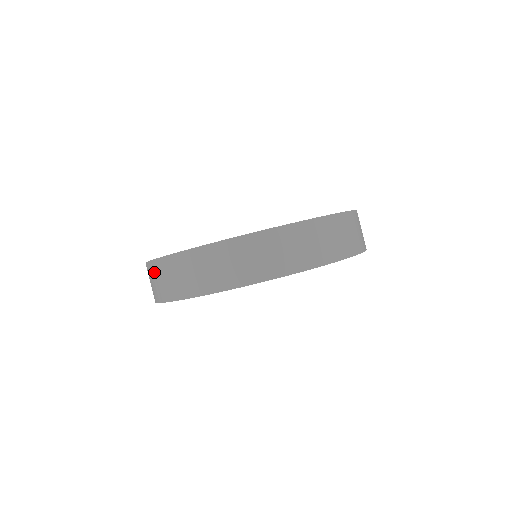
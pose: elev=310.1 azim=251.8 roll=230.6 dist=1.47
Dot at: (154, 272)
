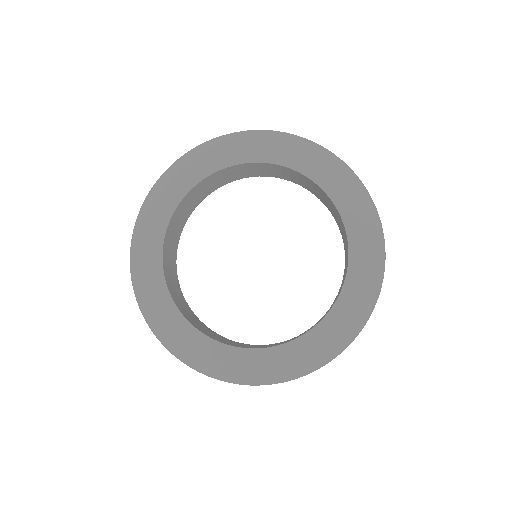
Dot at: occluded
